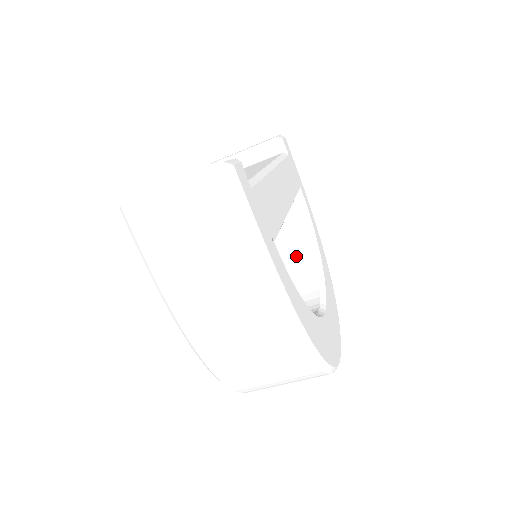
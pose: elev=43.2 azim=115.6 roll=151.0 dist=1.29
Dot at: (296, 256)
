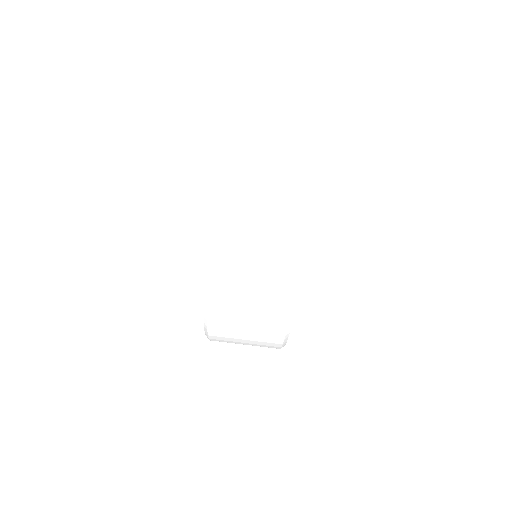
Dot at: occluded
